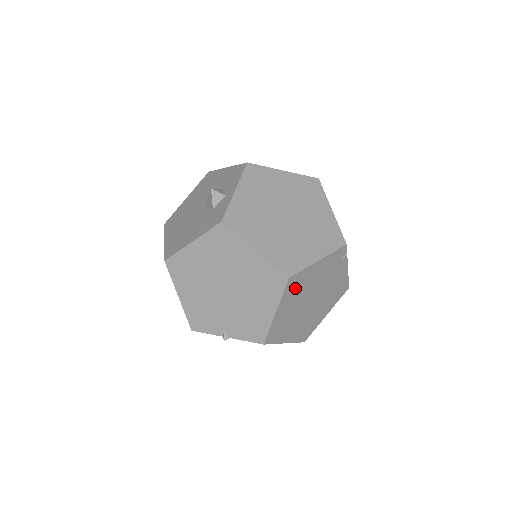
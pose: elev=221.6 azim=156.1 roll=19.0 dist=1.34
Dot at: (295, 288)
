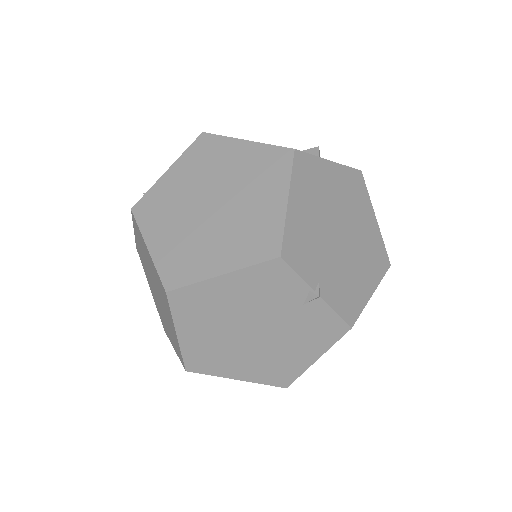
Dot at: occluded
